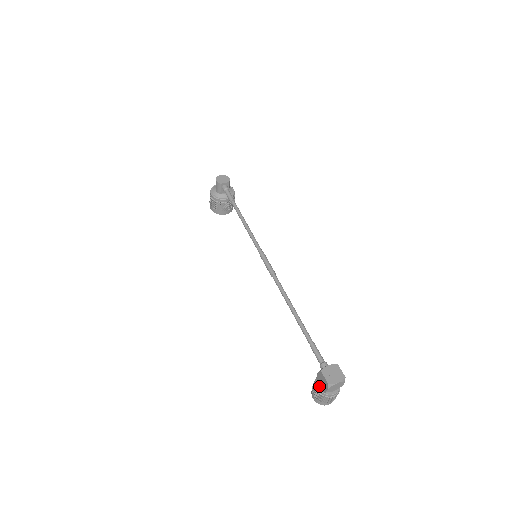
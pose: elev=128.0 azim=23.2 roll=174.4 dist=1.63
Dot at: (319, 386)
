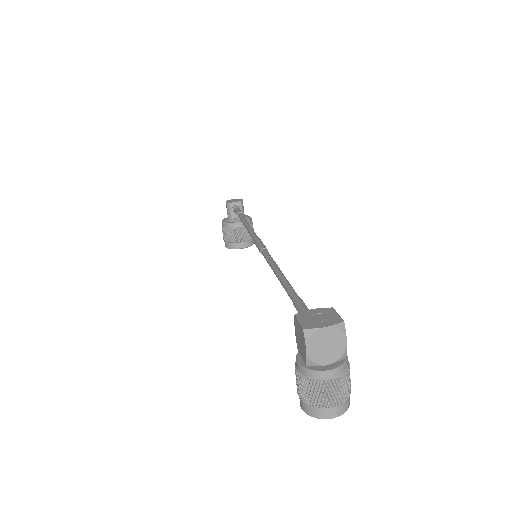
Dot at: (300, 359)
